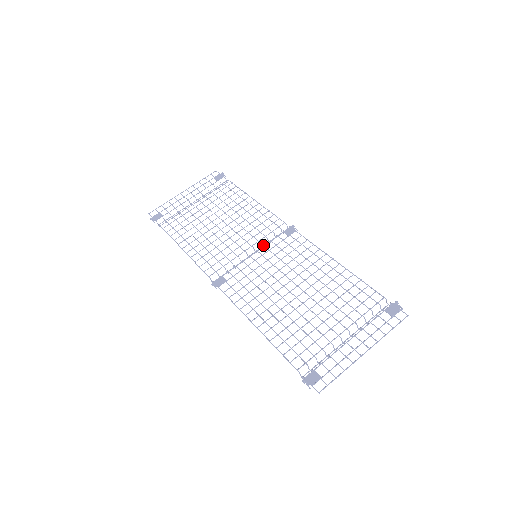
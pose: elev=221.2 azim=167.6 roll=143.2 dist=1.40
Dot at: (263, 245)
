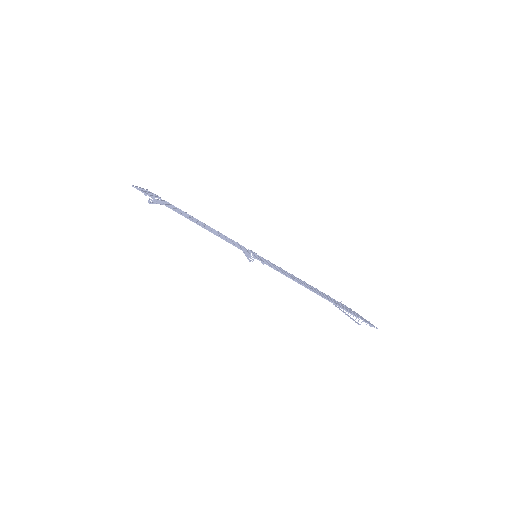
Dot at: (251, 252)
